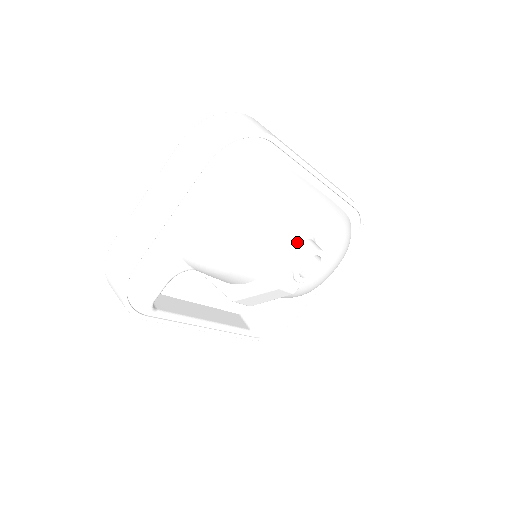
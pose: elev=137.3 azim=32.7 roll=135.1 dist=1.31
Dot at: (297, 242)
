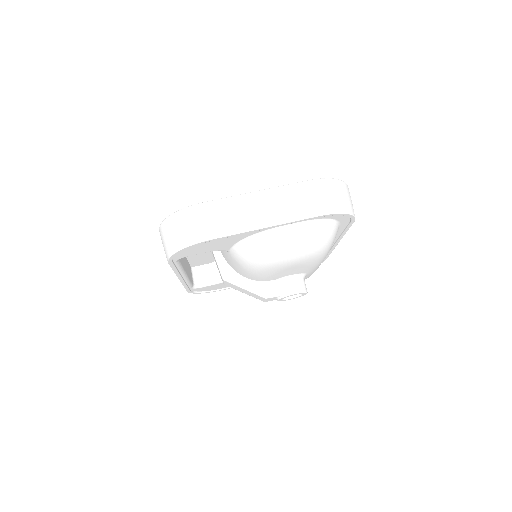
Dot at: (299, 278)
